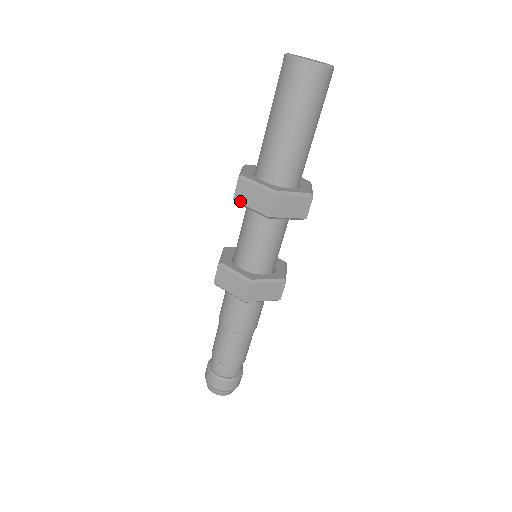
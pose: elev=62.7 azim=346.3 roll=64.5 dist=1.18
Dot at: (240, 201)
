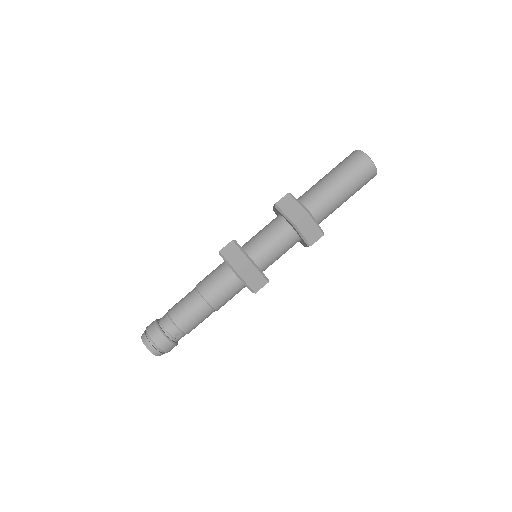
Dot at: occluded
